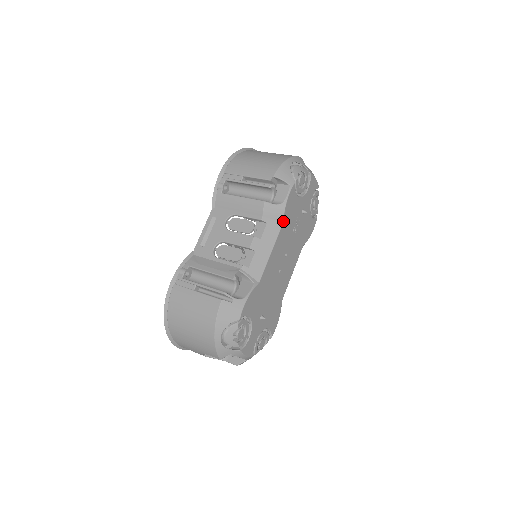
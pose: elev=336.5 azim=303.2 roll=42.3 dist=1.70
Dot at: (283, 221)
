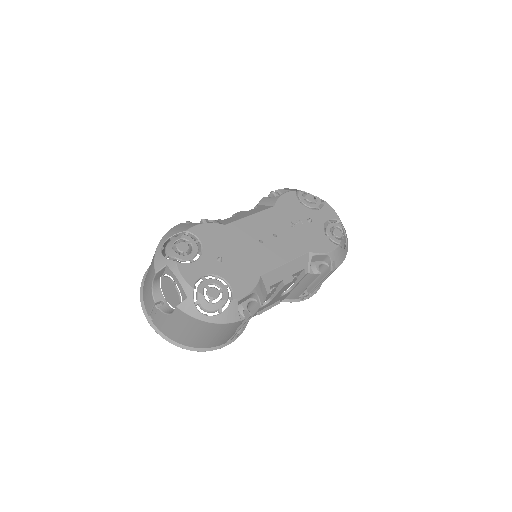
Dot at: (274, 206)
